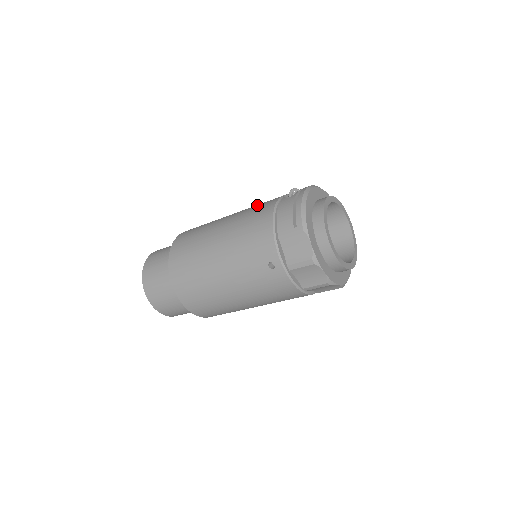
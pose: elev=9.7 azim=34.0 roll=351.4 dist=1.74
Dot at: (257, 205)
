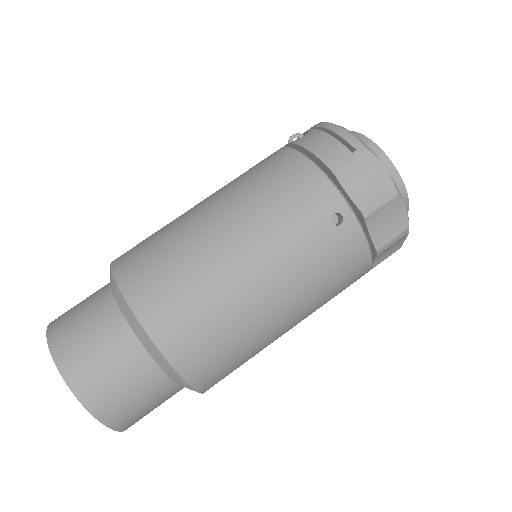
Dot at: occluded
